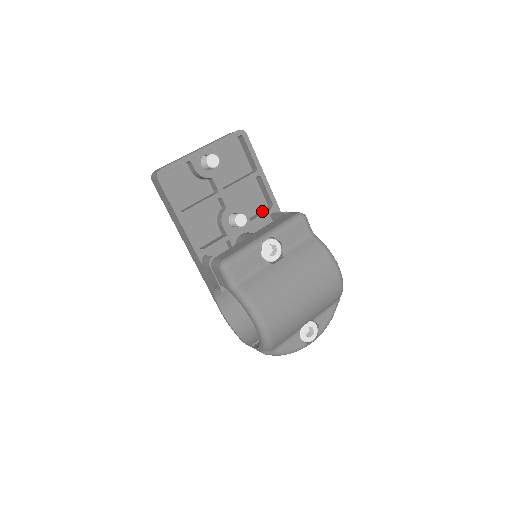
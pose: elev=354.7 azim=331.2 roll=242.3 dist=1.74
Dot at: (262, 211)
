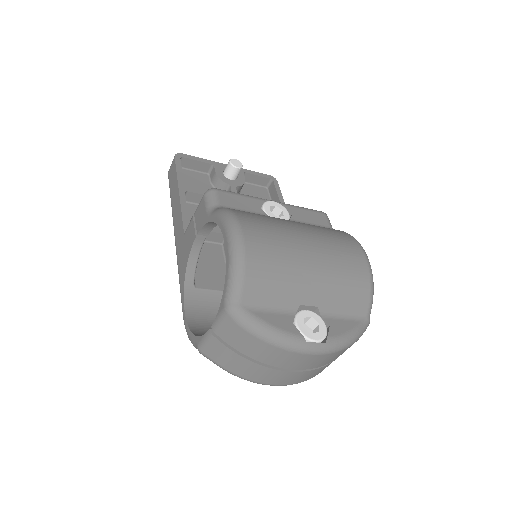
Dot at: occluded
